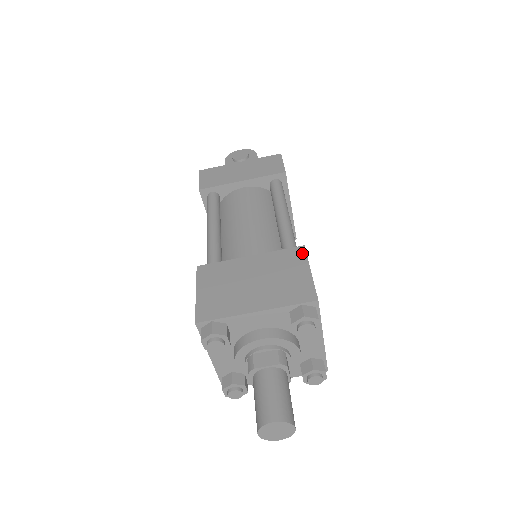
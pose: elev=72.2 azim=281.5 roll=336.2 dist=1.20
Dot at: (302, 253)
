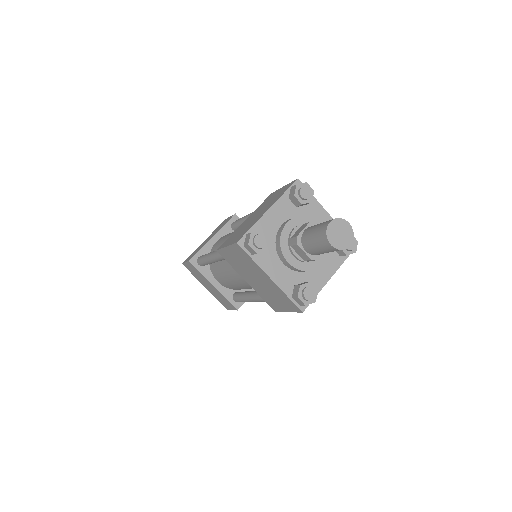
Dot at: (273, 193)
